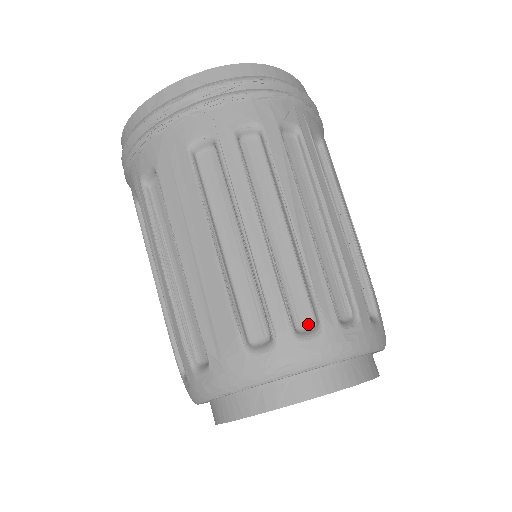
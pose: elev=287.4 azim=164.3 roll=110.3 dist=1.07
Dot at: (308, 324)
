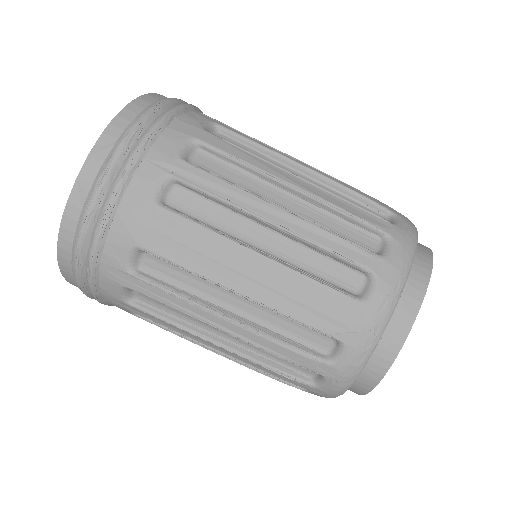
Dot at: (376, 244)
